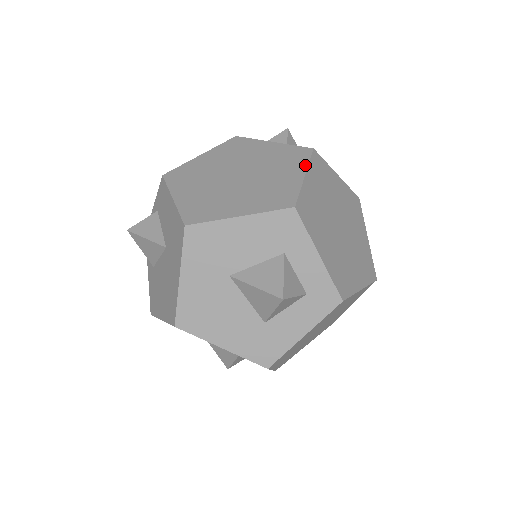
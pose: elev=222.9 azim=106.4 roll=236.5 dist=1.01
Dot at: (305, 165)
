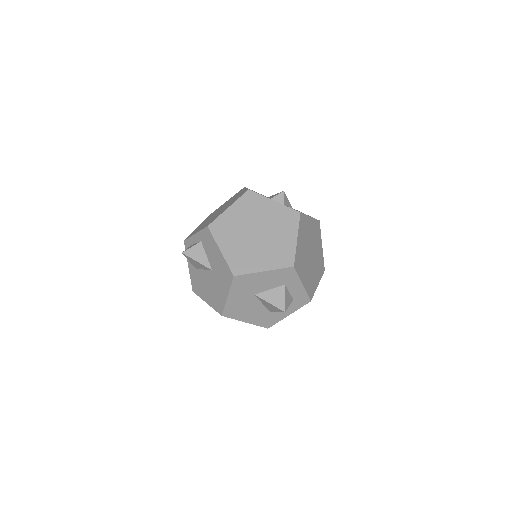
Dot at: (297, 229)
